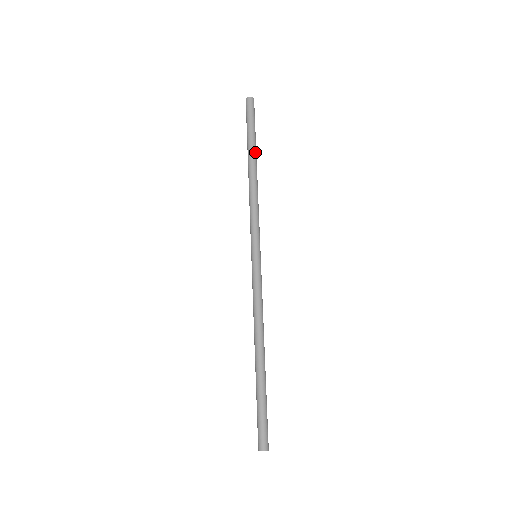
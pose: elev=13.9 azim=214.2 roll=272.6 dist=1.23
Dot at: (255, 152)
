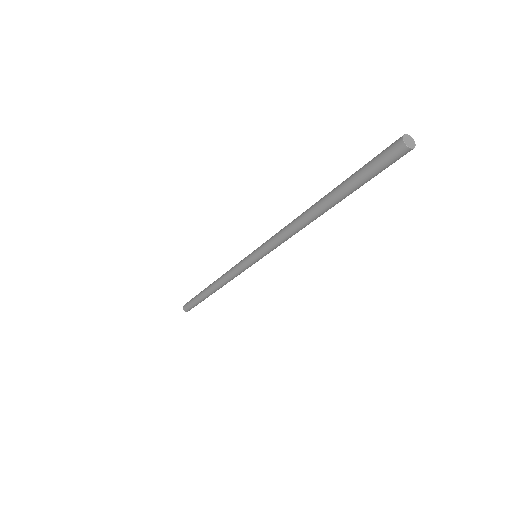
Dot at: occluded
